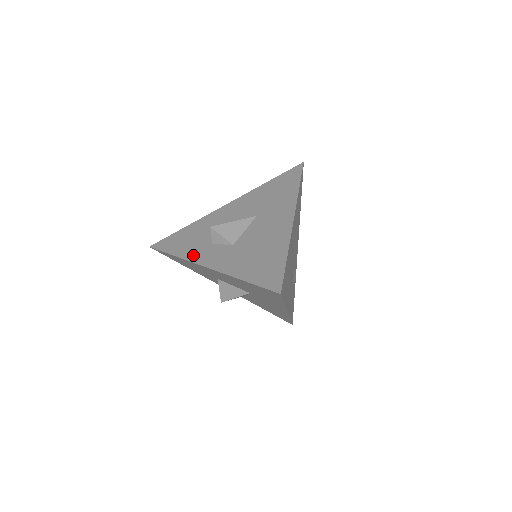
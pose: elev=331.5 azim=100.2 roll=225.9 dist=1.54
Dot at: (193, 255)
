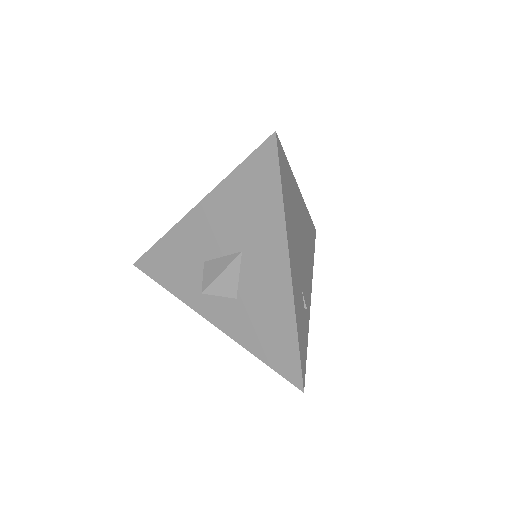
Dot at: occluded
